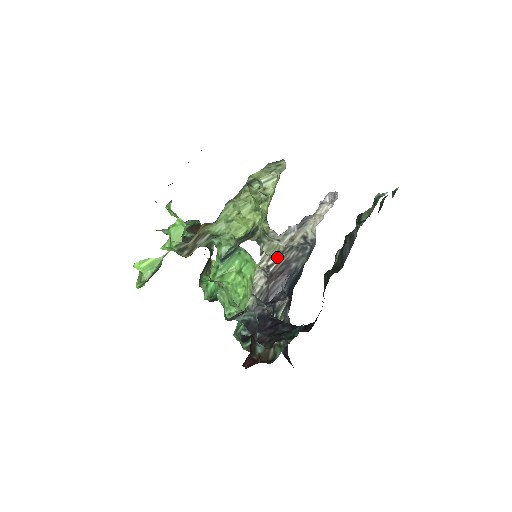
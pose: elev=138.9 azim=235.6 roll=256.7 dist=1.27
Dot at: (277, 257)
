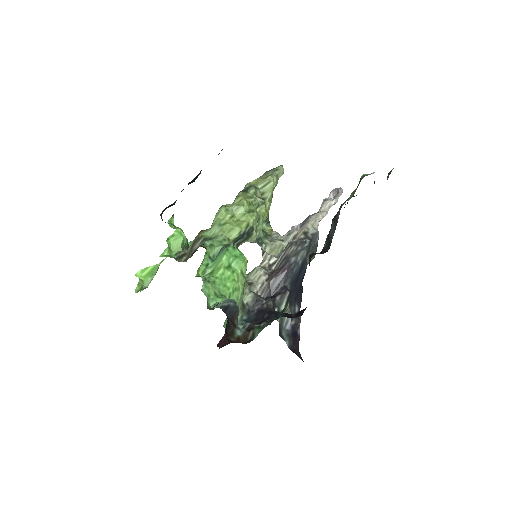
Dot at: occluded
